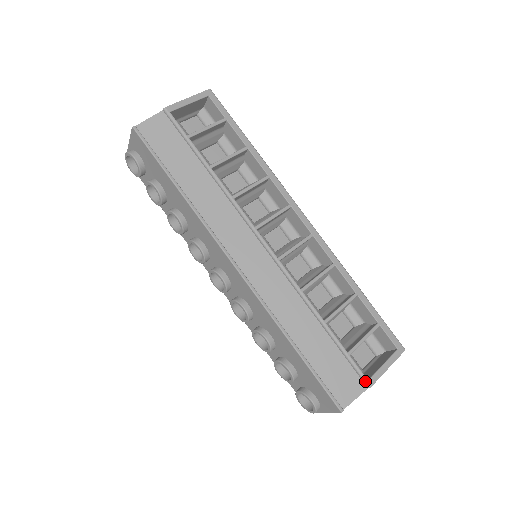
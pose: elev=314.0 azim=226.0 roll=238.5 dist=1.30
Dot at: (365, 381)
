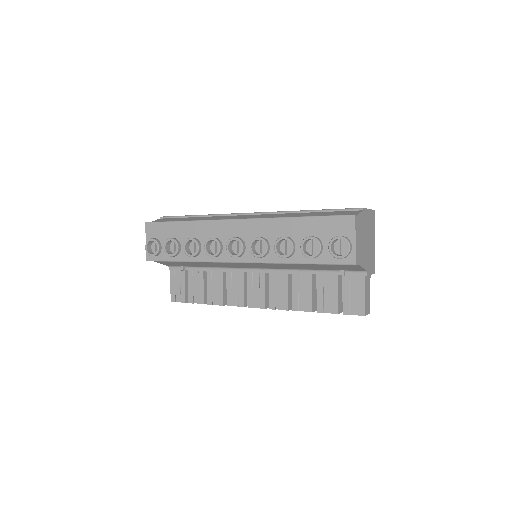
Dot at: (357, 209)
